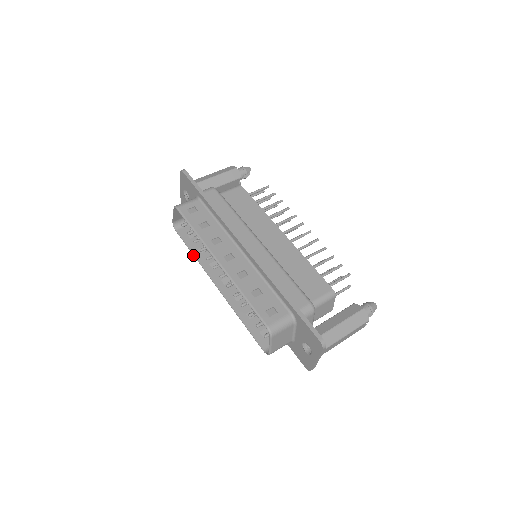
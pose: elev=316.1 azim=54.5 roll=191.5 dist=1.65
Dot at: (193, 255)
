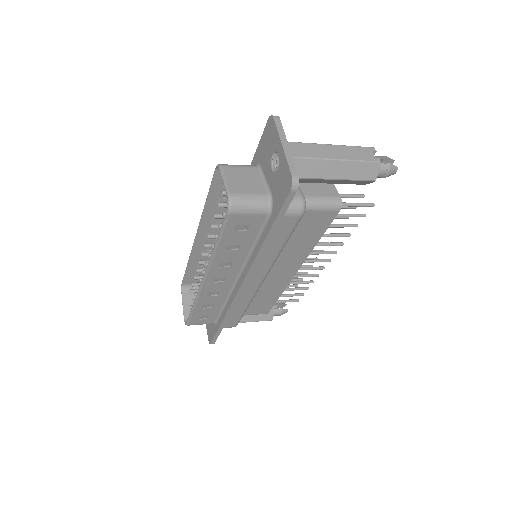
Dot at: (192, 306)
